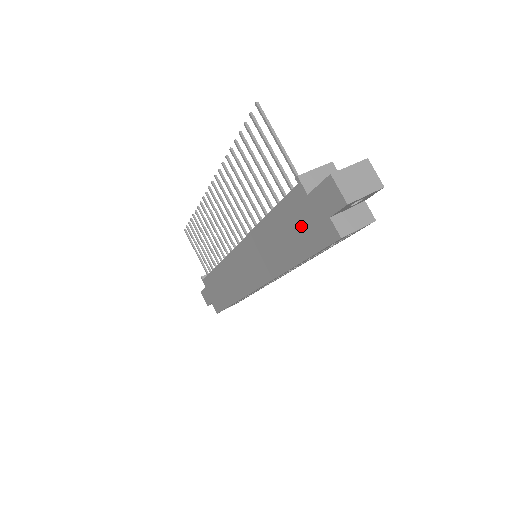
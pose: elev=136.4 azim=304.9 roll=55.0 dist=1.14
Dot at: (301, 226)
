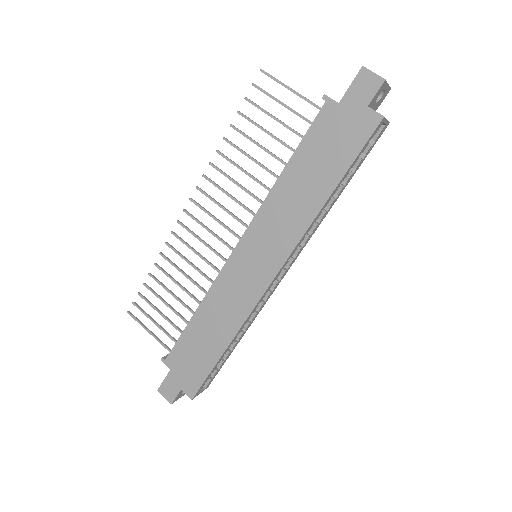
Dot at: (334, 142)
